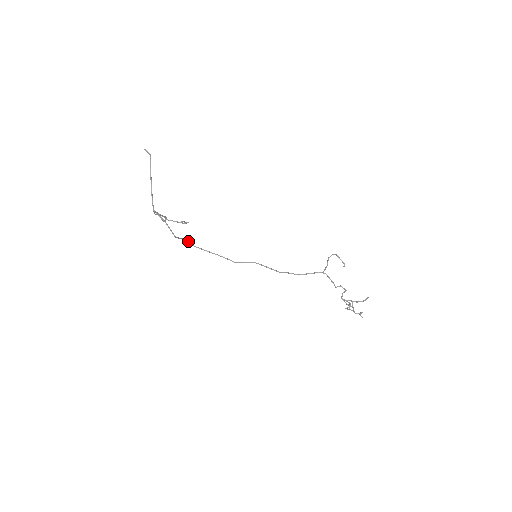
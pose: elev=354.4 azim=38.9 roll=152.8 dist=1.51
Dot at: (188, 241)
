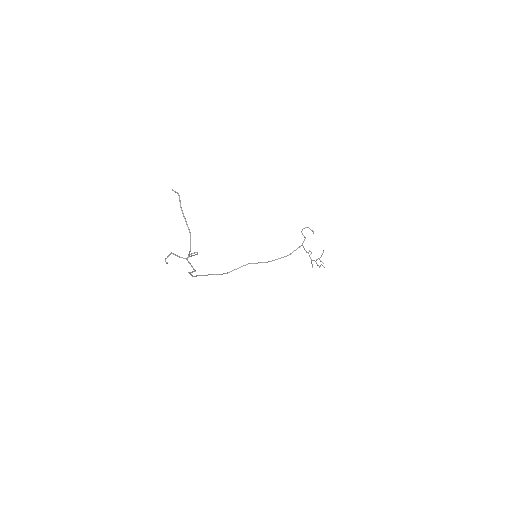
Dot at: (190, 273)
